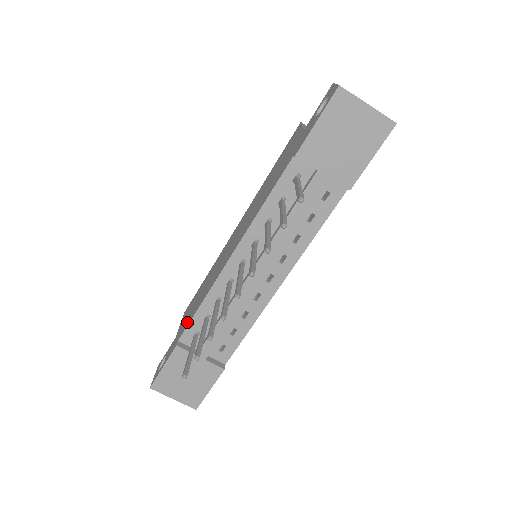
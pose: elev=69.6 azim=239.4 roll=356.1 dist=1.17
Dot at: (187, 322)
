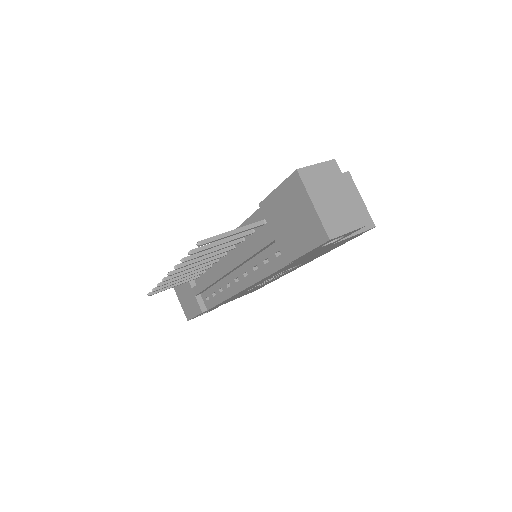
Dot at: occluded
